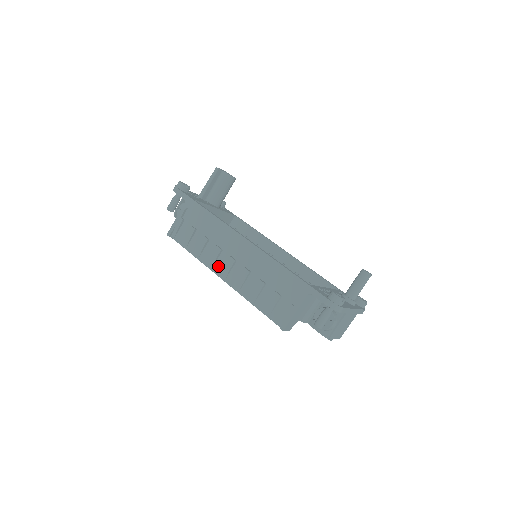
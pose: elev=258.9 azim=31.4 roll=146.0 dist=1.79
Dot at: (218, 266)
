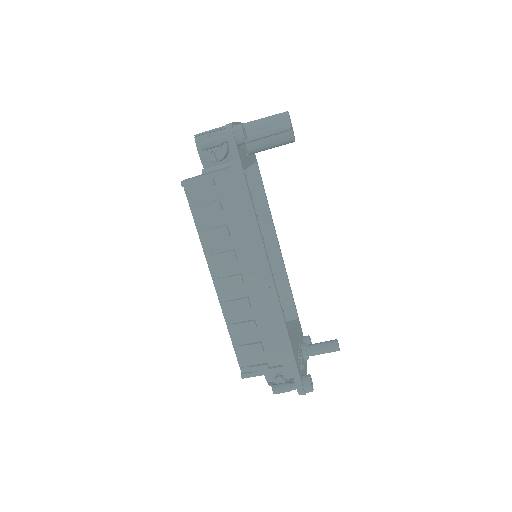
Dot at: (220, 270)
